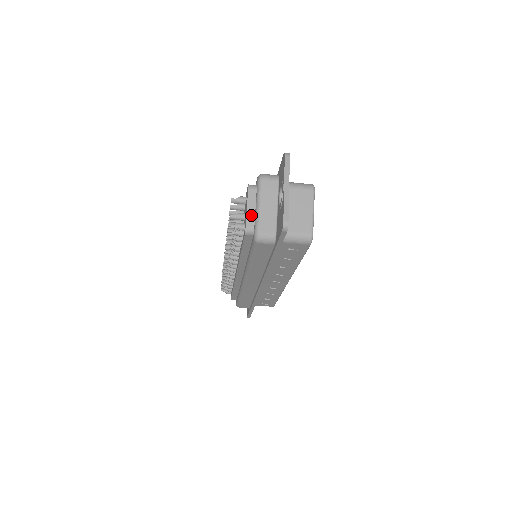
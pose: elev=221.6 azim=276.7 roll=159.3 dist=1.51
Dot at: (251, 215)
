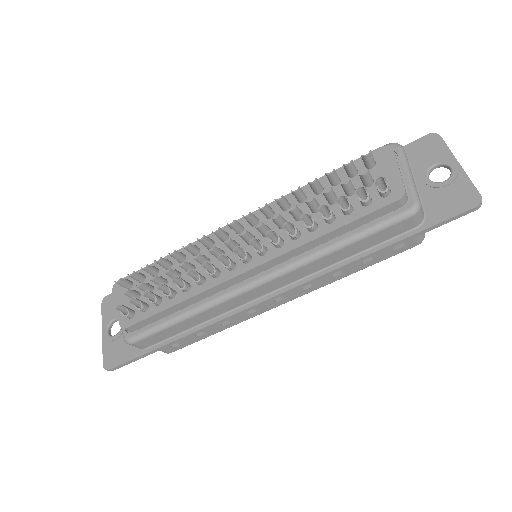
Dot at: (403, 180)
